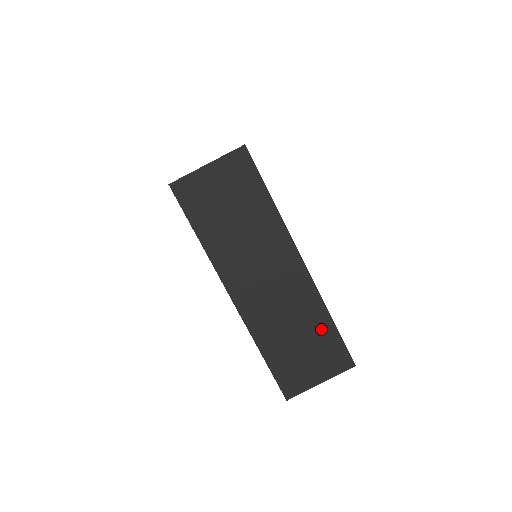
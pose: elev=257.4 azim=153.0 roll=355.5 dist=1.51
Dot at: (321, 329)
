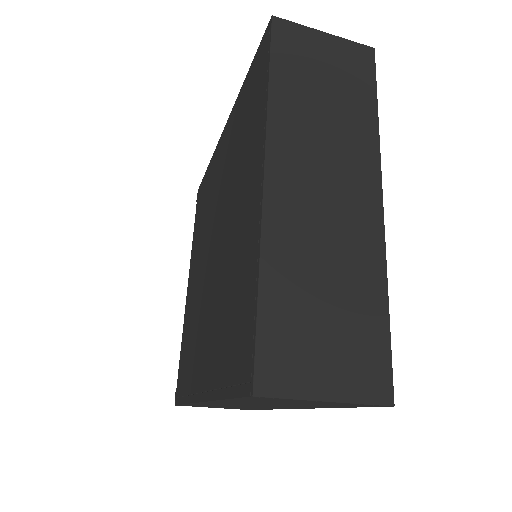
Dot at: (367, 306)
